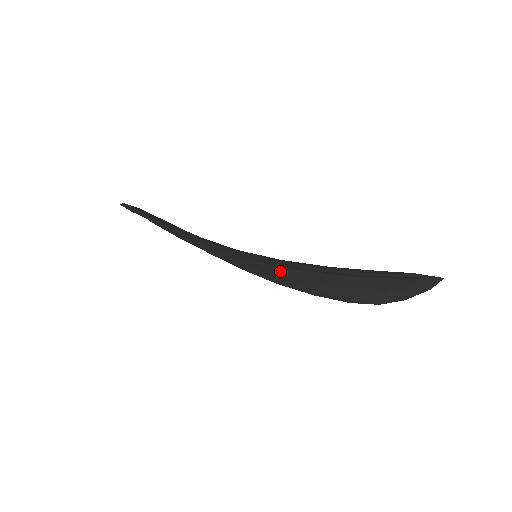
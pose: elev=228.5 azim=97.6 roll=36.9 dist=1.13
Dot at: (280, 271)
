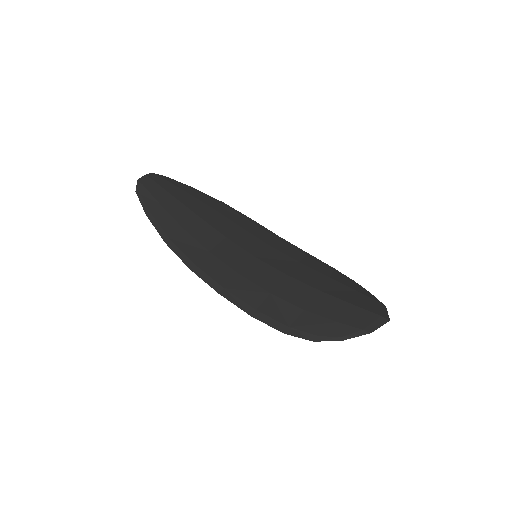
Dot at: (276, 262)
